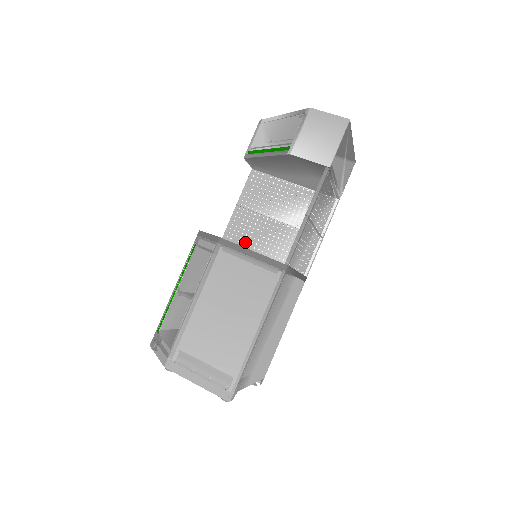
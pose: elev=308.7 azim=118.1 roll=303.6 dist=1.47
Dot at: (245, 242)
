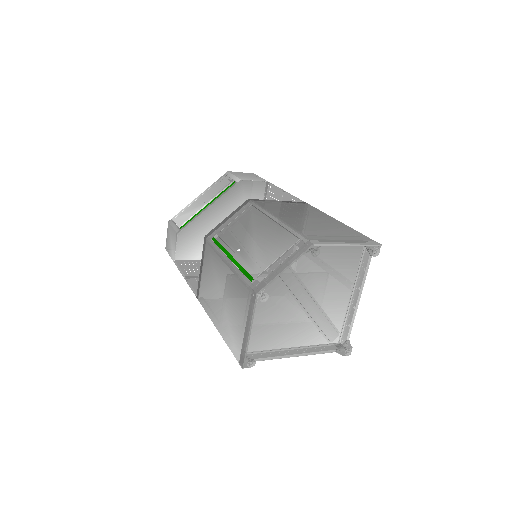
Dot at: occluded
